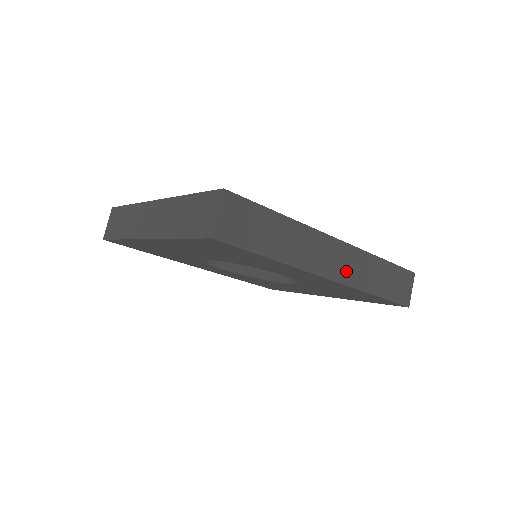
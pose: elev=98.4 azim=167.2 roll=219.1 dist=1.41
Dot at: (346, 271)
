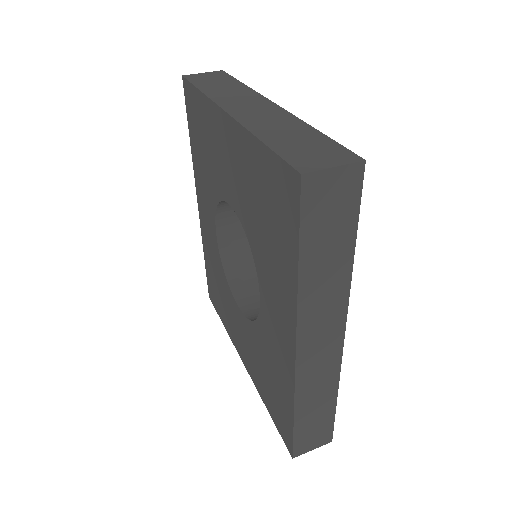
Dot at: (311, 366)
